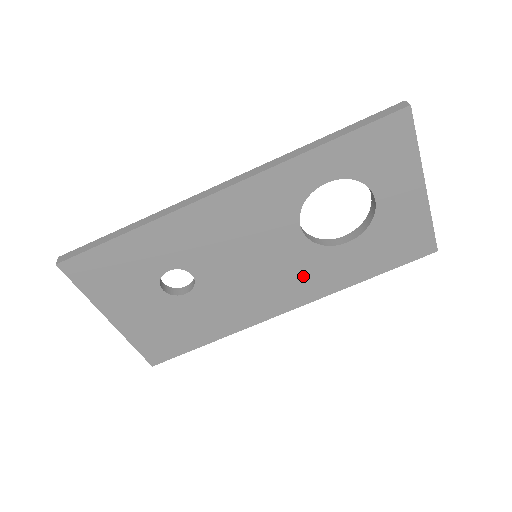
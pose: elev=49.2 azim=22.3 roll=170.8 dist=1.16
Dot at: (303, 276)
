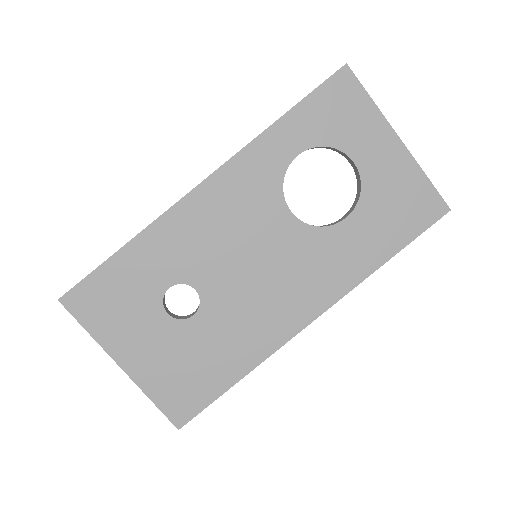
Dot at: (313, 270)
